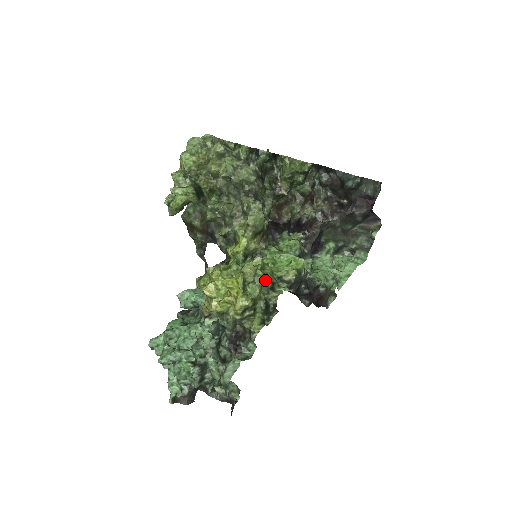
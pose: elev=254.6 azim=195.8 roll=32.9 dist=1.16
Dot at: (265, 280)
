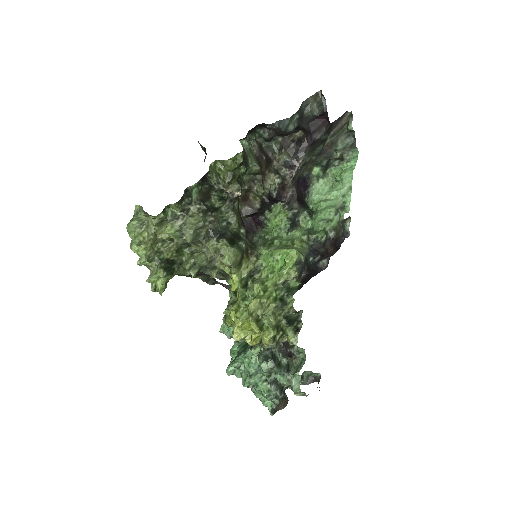
Dot at: (272, 307)
